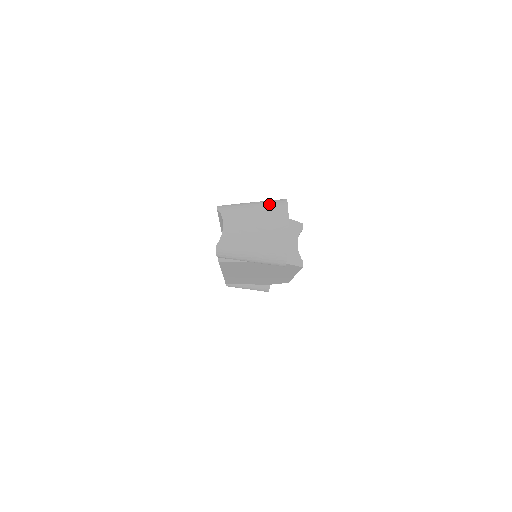
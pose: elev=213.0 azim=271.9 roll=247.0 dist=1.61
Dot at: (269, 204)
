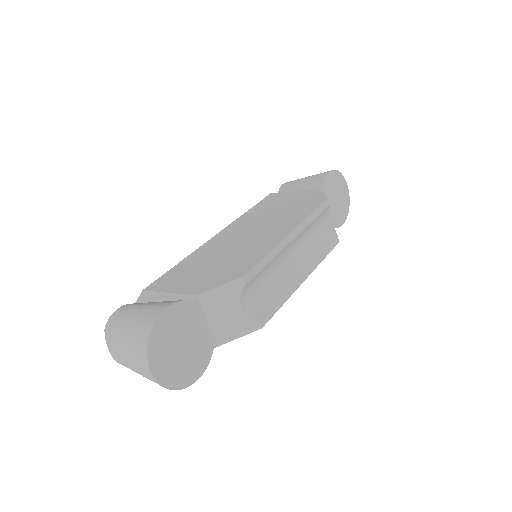
Dot at: (135, 336)
